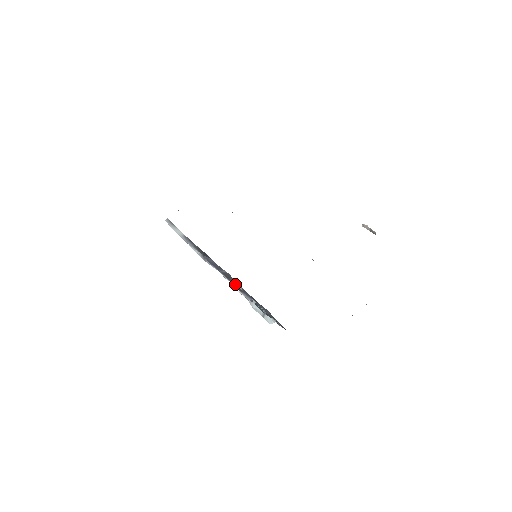
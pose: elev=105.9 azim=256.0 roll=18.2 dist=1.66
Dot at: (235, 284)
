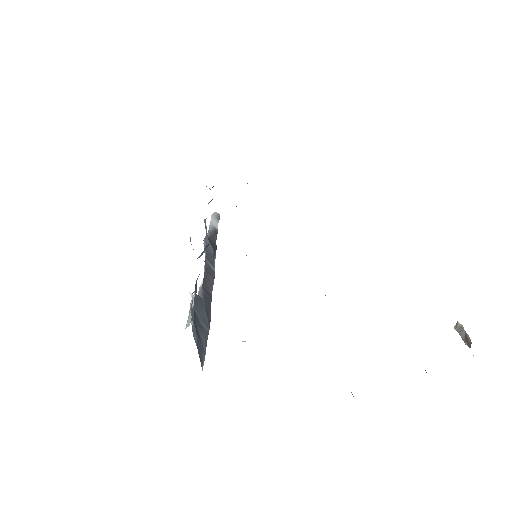
Dot at: (207, 281)
